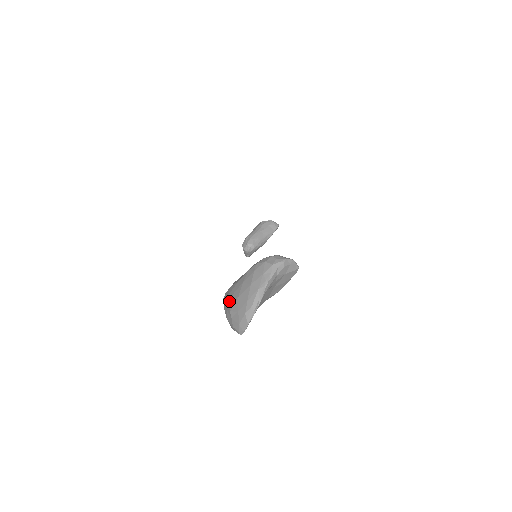
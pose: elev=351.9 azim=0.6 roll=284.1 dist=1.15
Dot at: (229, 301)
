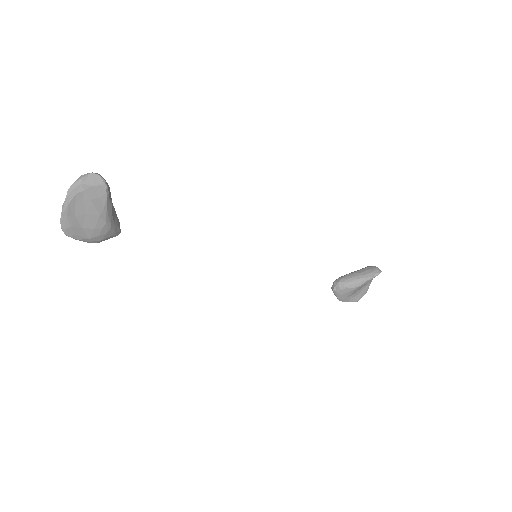
Dot at: occluded
